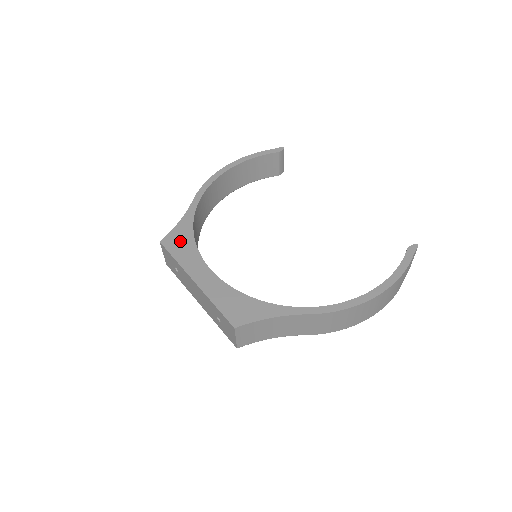
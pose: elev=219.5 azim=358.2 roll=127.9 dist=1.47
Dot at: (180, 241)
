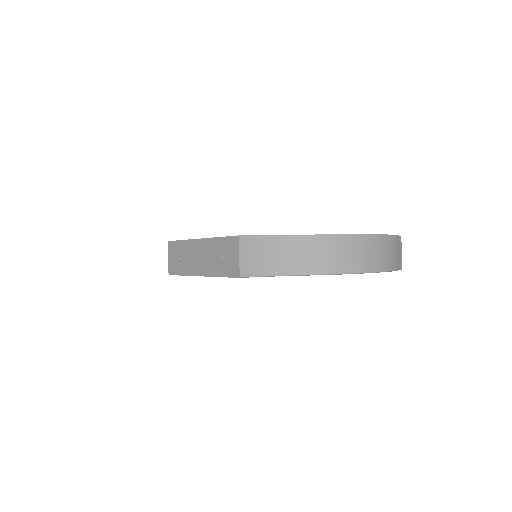
Dot at: occluded
